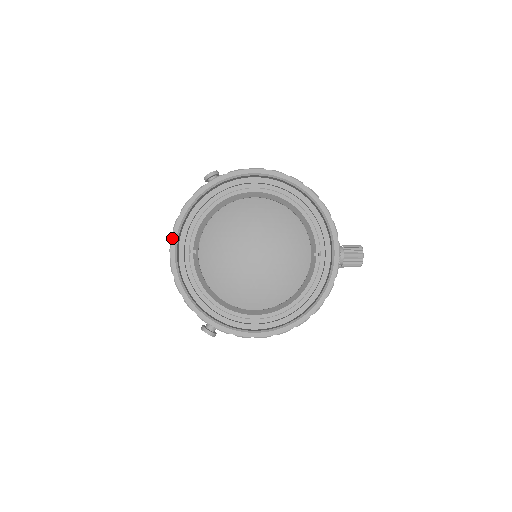
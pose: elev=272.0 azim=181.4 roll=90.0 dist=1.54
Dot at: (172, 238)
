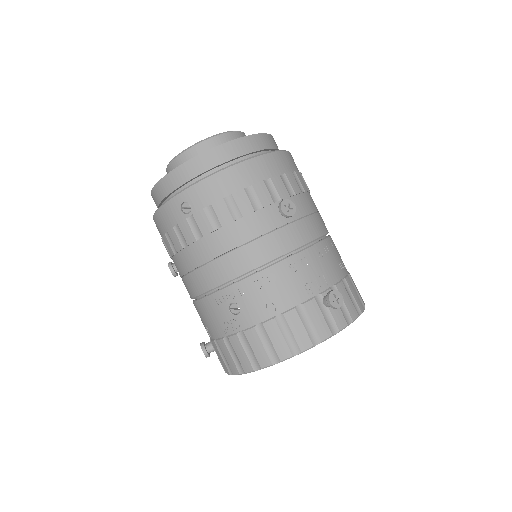
Dot at: occluded
